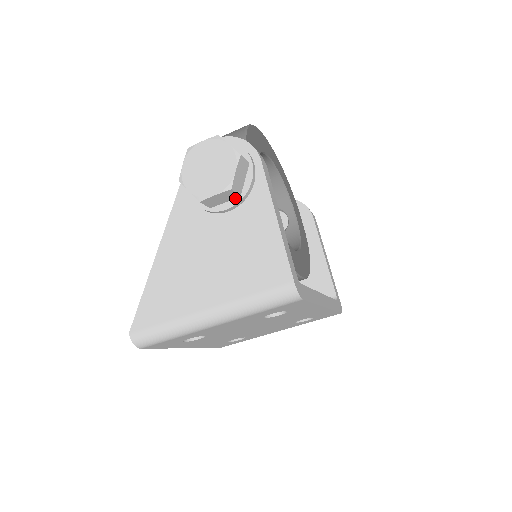
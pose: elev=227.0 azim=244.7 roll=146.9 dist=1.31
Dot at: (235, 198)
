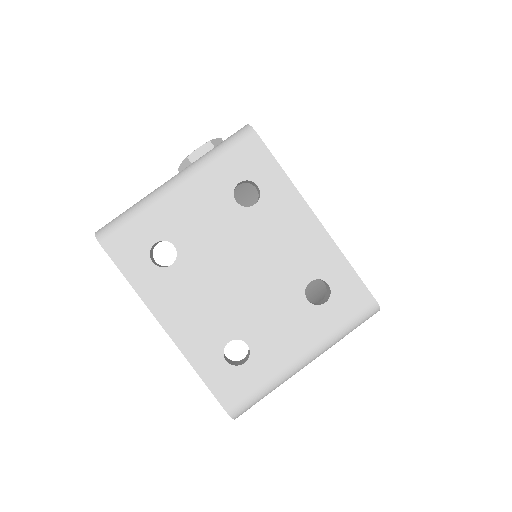
Dot at: occluded
